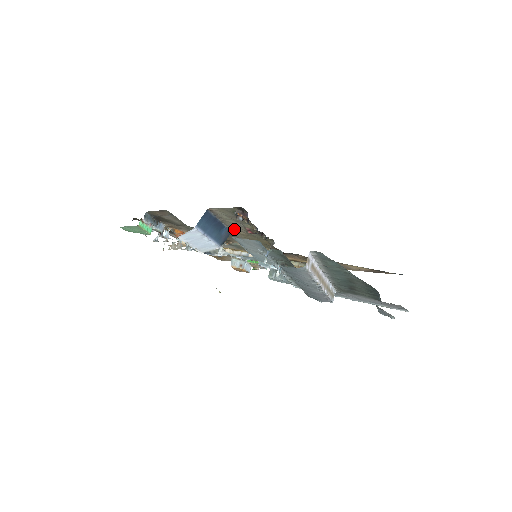
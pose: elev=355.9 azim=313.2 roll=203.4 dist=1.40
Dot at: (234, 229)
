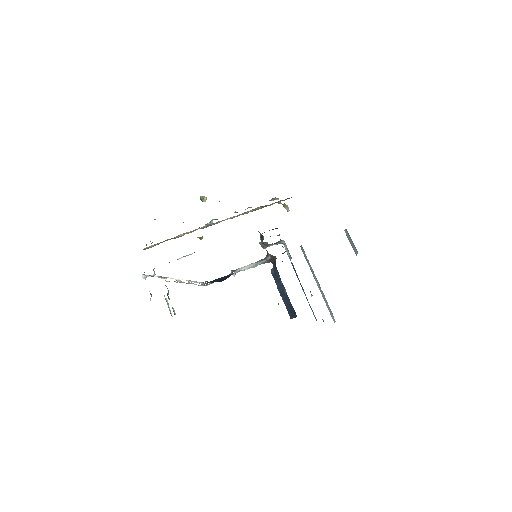
Dot at: occluded
